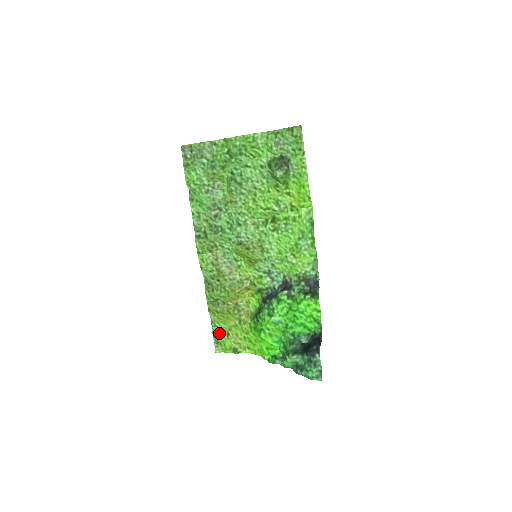
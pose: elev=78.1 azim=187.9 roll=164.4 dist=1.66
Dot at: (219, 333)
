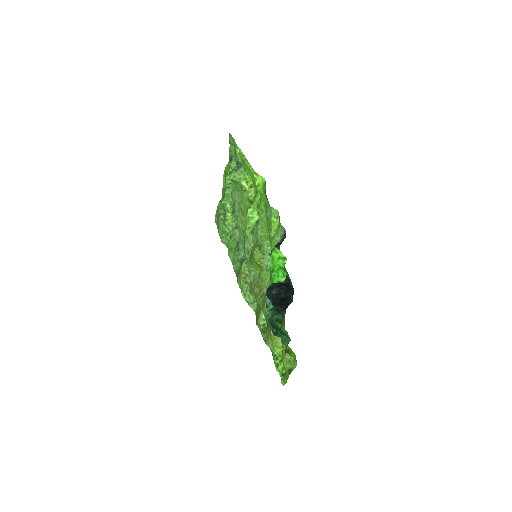
Dot at: (280, 362)
